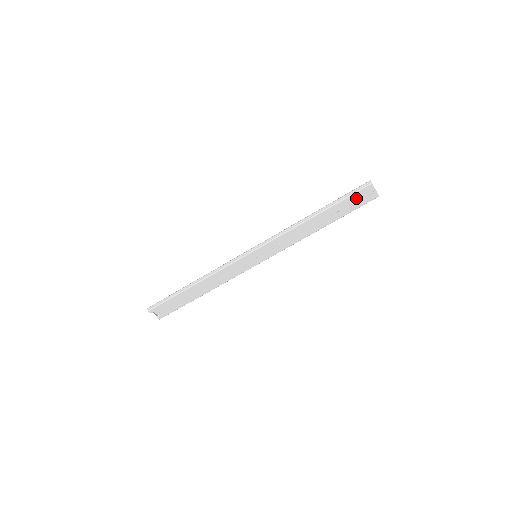
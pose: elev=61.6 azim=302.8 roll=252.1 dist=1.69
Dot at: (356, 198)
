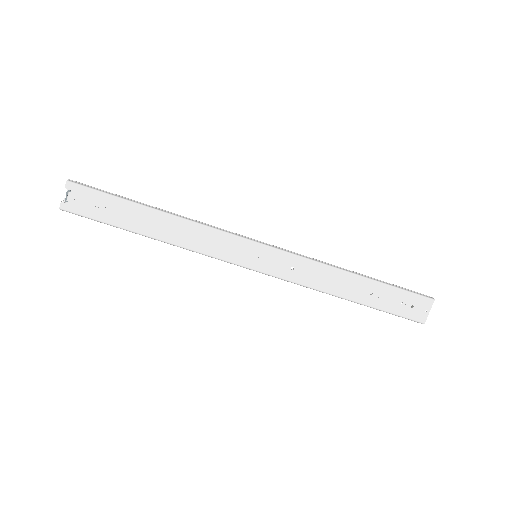
Dot at: (407, 300)
